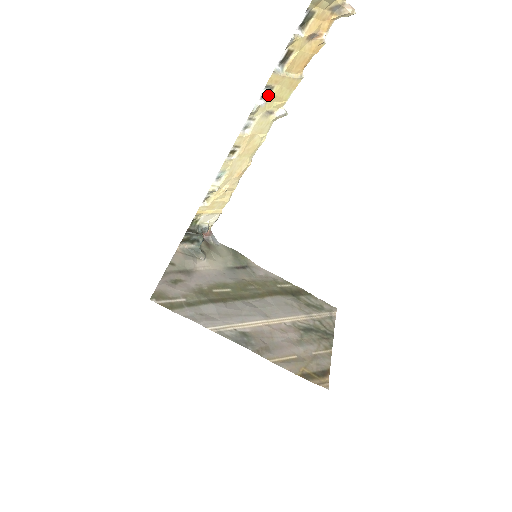
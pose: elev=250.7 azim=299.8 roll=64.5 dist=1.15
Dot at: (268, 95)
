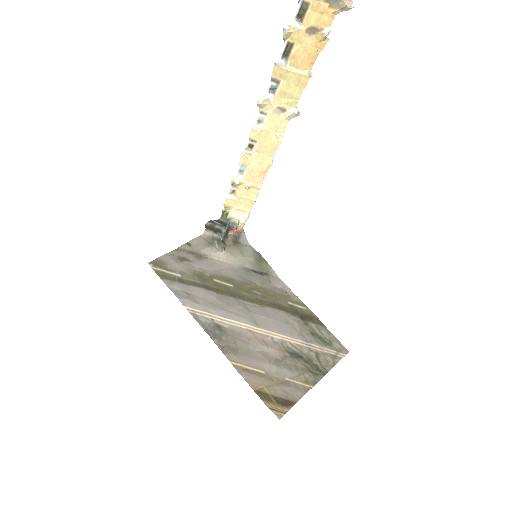
Dot at: (276, 89)
